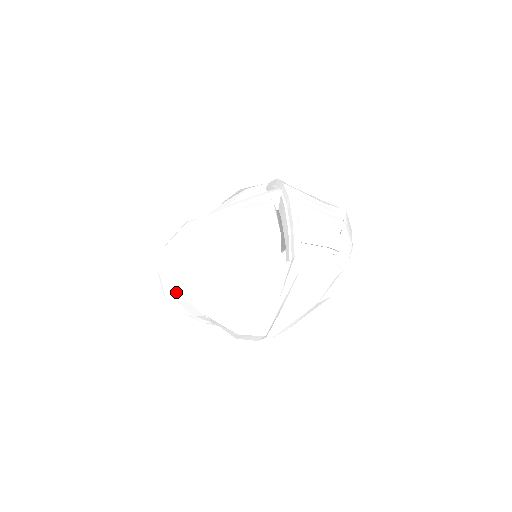
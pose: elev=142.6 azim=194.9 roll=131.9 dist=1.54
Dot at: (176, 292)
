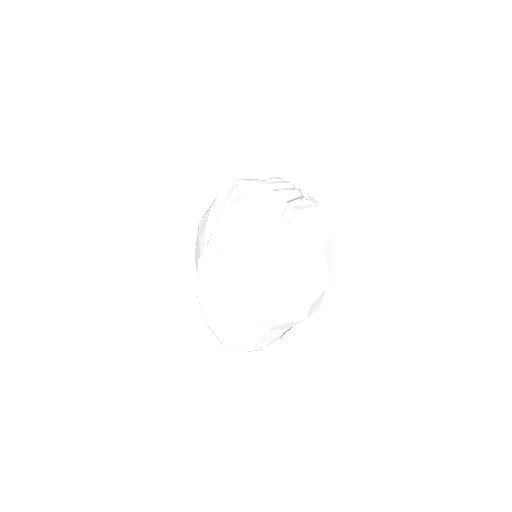
Dot at: (234, 330)
